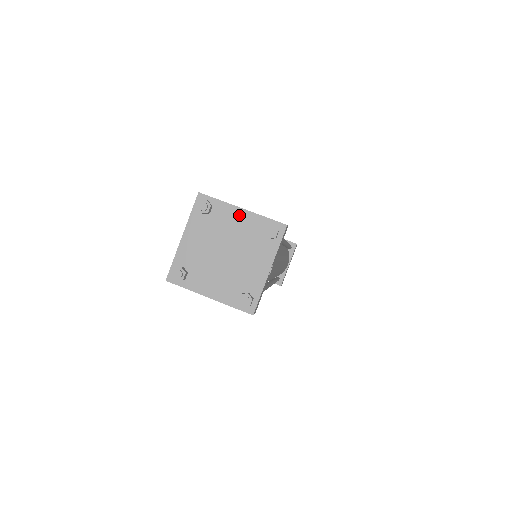
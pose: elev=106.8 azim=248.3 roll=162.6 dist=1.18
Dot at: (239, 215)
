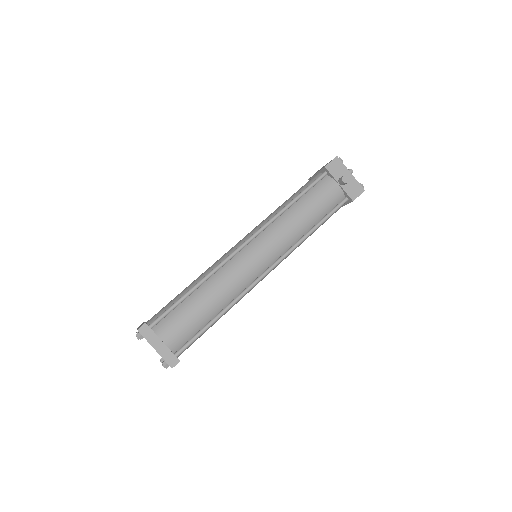
Dot at: occluded
